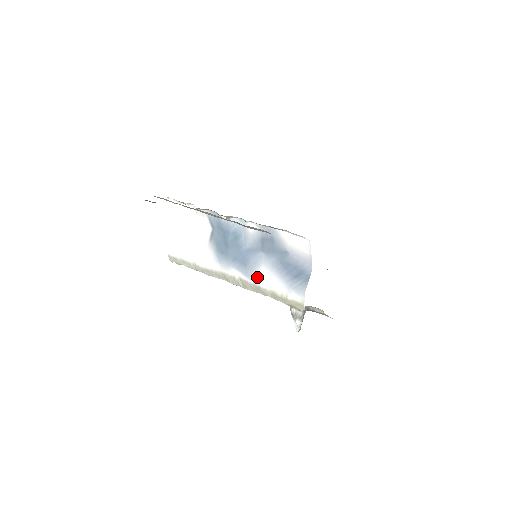
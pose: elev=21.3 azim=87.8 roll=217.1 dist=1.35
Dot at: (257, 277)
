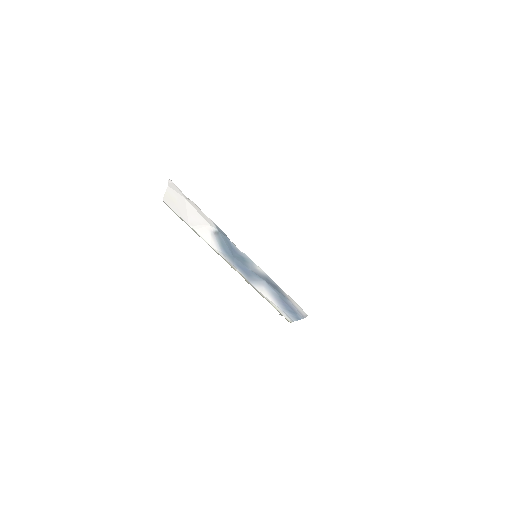
Dot at: (257, 288)
